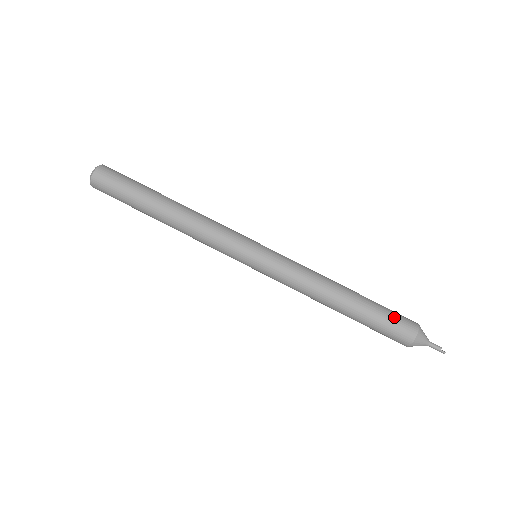
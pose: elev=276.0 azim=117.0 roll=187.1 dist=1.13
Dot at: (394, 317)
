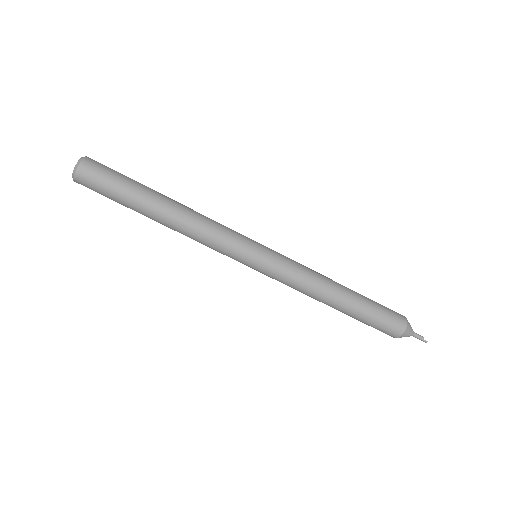
Dot at: (386, 312)
